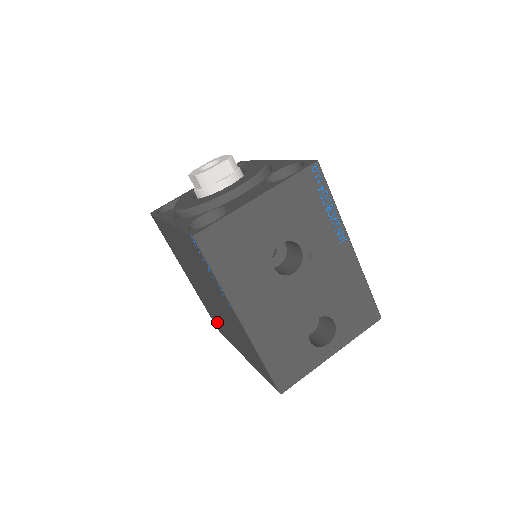
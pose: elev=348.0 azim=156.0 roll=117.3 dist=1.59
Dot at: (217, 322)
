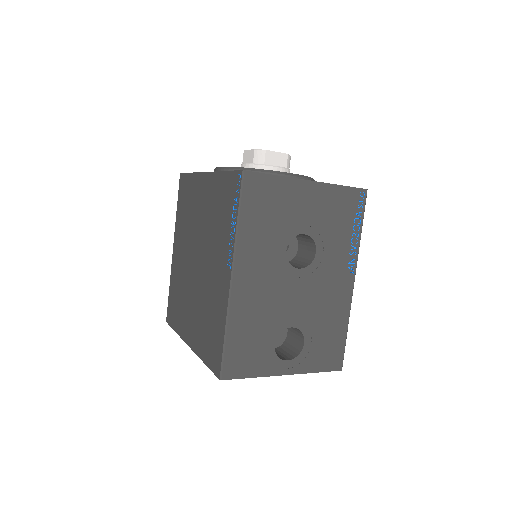
Dot at: (176, 305)
